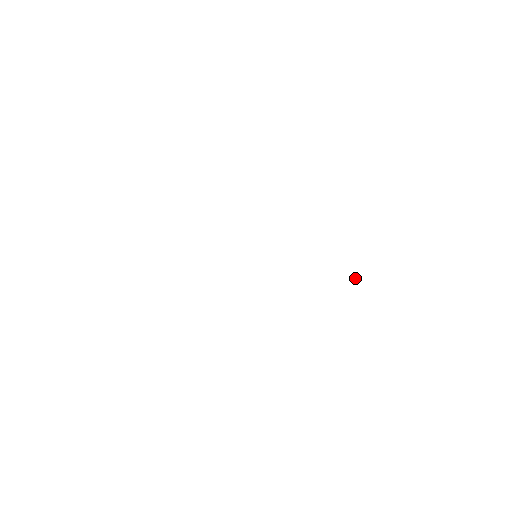
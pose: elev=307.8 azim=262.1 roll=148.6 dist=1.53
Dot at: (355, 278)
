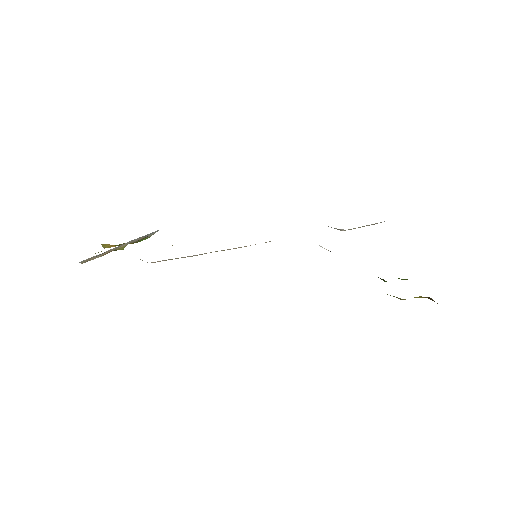
Dot at: occluded
